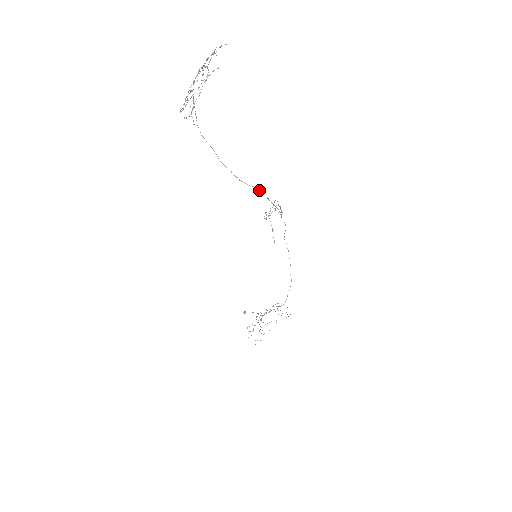
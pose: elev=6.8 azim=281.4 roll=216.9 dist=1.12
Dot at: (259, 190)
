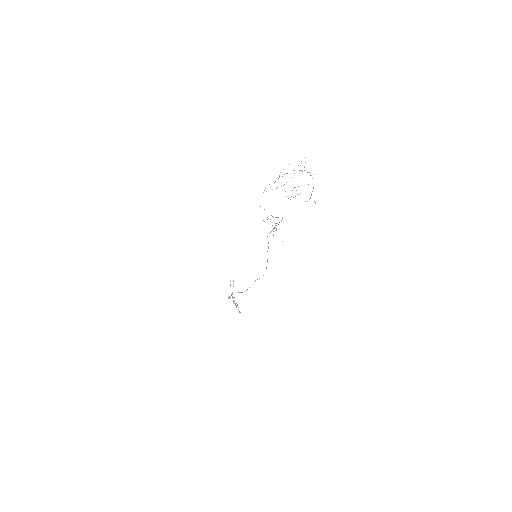
Dot at: occluded
